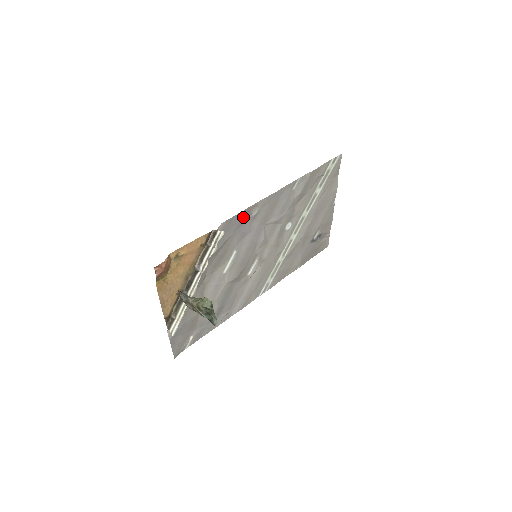
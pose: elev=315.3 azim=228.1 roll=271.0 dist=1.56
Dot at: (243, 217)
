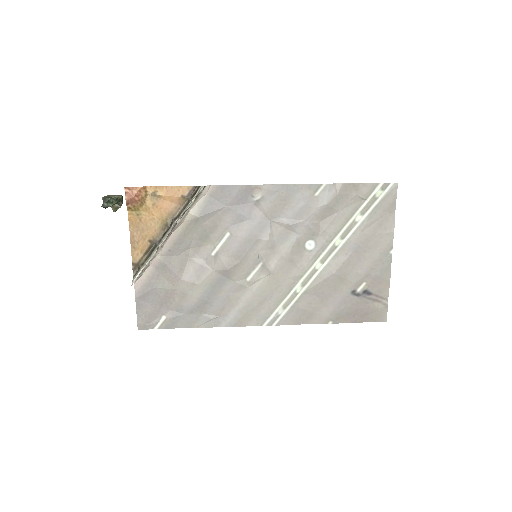
Dot at: (241, 194)
